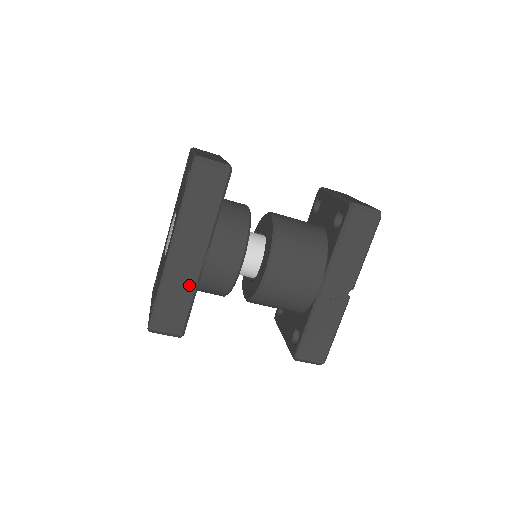
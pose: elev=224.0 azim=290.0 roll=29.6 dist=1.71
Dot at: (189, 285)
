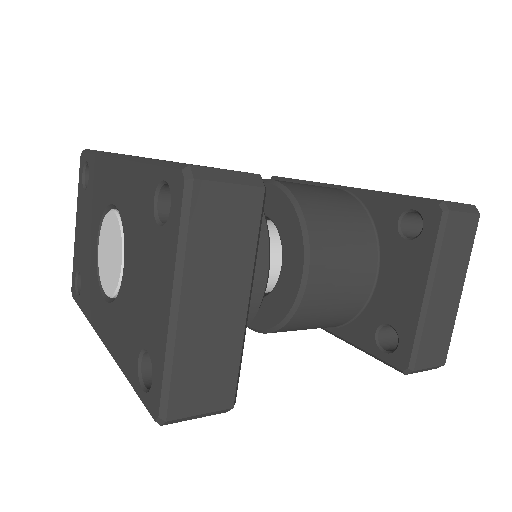
Dot at: occluded
